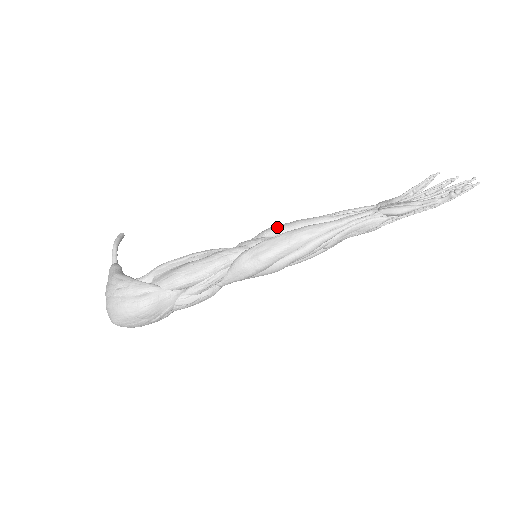
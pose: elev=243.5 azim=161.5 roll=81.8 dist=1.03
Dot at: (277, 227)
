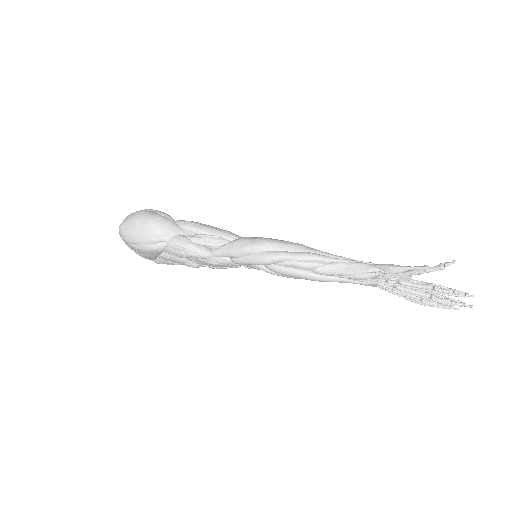
Dot at: occluded
